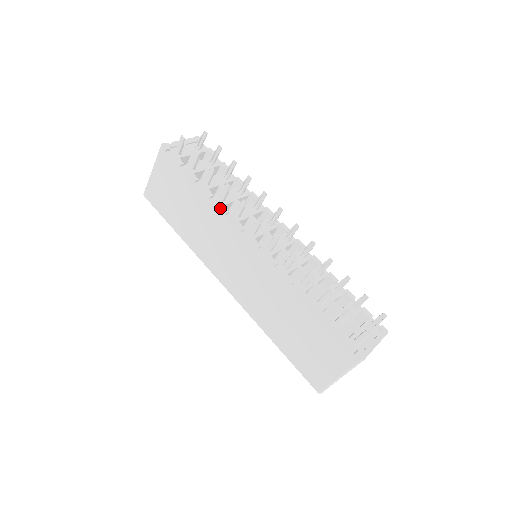
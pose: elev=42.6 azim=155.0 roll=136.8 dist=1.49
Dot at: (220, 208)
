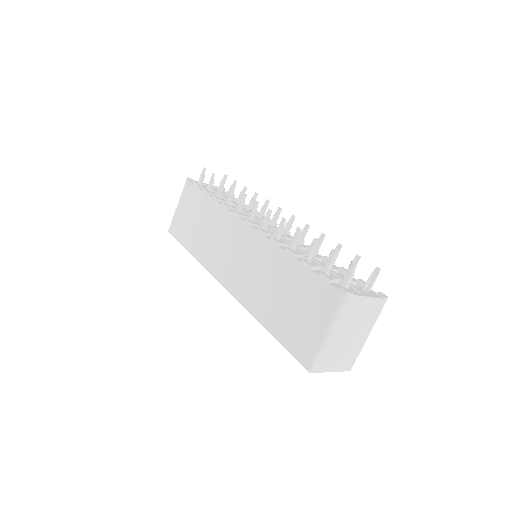
Dot at: (224, 204)
